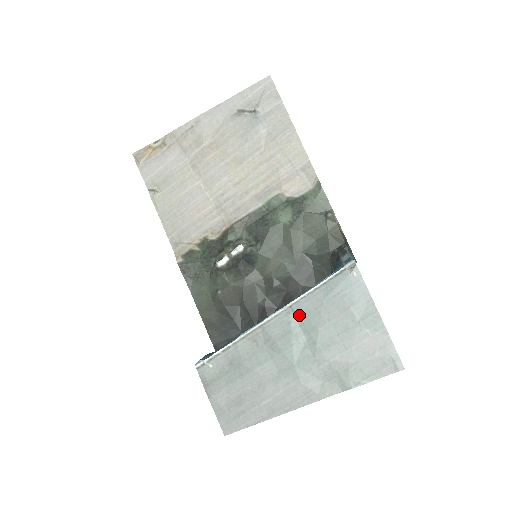
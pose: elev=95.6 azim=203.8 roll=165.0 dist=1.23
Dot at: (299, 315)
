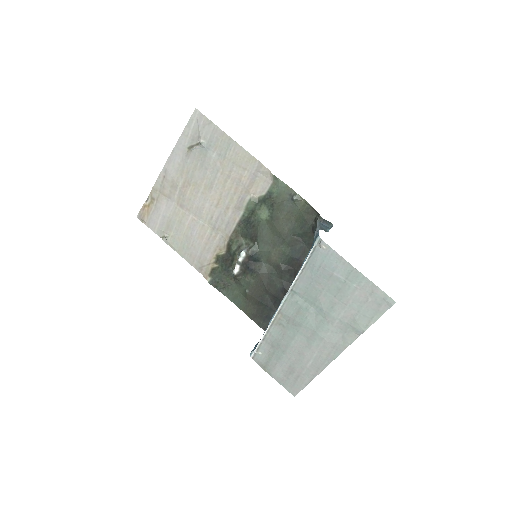
Dot at: (301, 294)
